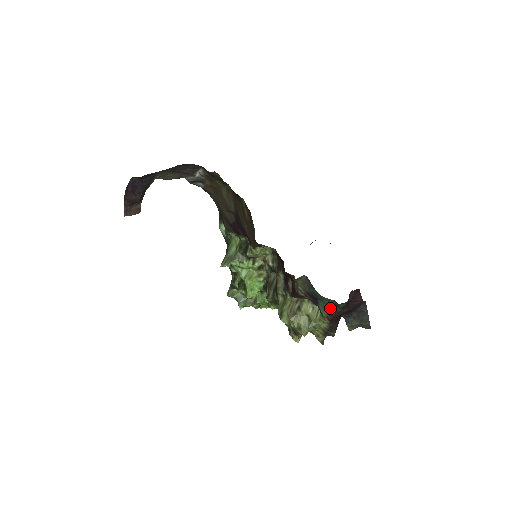
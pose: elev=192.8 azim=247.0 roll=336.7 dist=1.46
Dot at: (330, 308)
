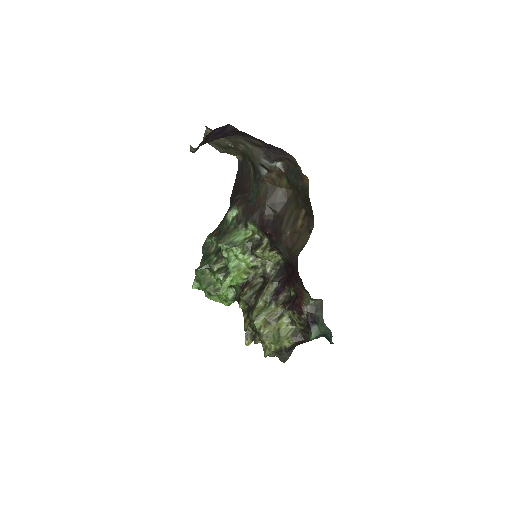
Dot at: (320, 335)
